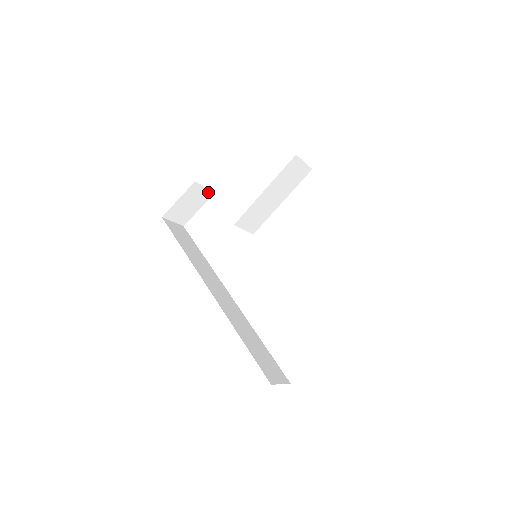
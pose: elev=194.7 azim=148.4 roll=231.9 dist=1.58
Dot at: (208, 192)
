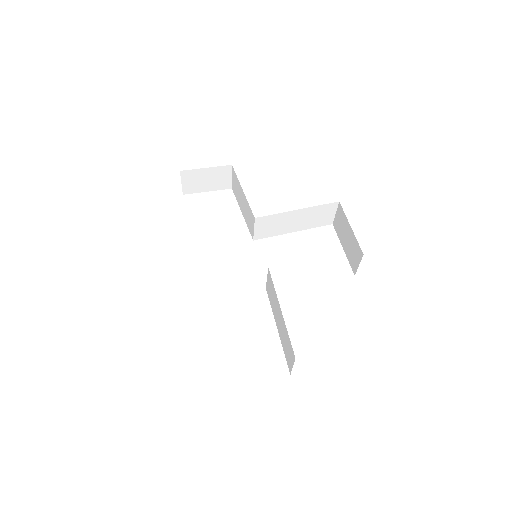
Dot at: (228, 183)
